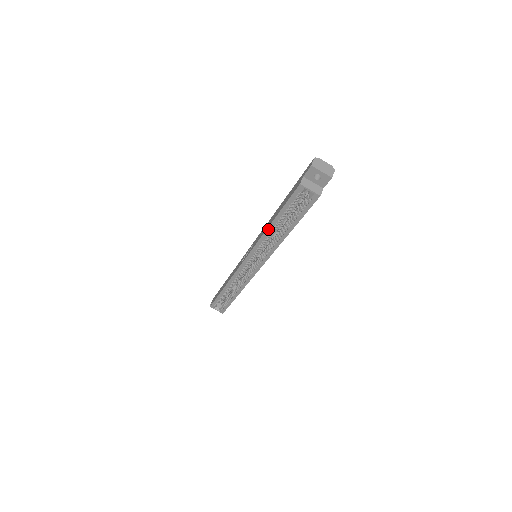
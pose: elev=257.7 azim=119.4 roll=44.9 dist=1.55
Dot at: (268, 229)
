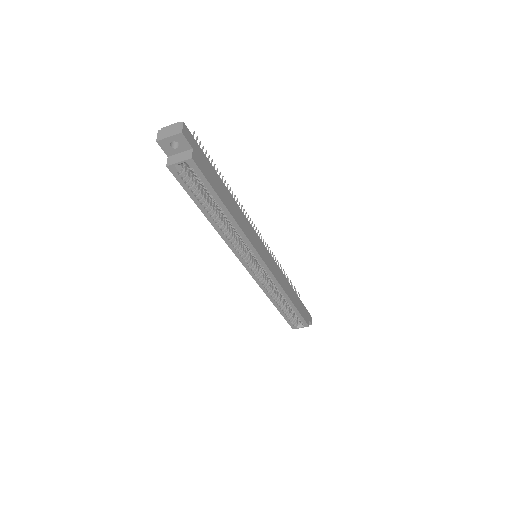
Dot at: (215, 227)
